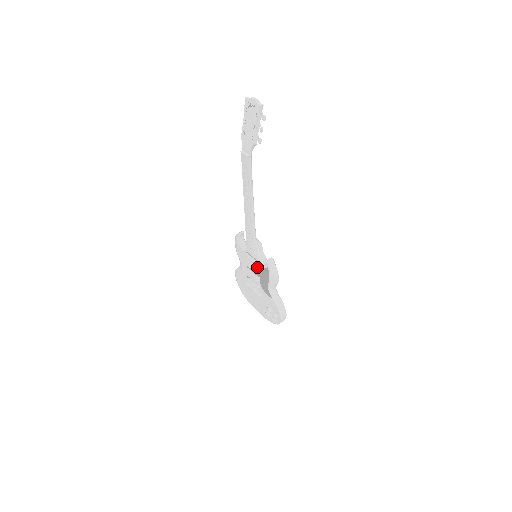
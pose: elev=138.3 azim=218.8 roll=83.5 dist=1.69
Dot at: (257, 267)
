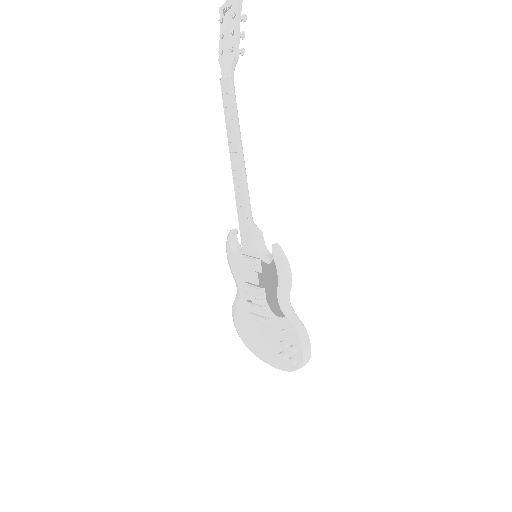
Dot at: (259, 270)
